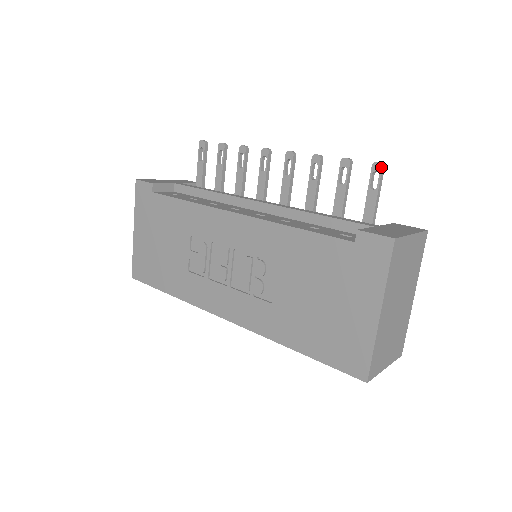
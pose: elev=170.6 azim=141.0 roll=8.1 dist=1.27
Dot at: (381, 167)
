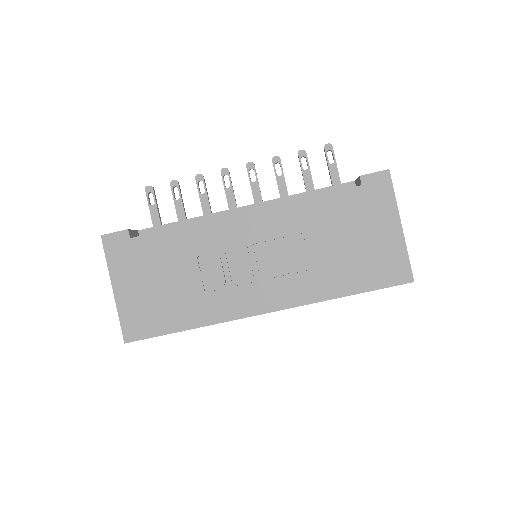
Dot at: (332, 146)
